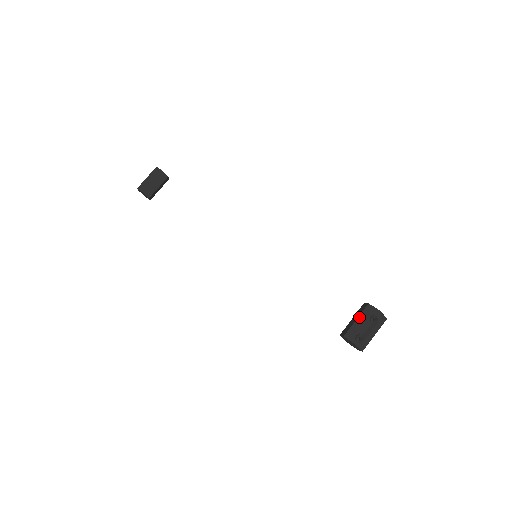
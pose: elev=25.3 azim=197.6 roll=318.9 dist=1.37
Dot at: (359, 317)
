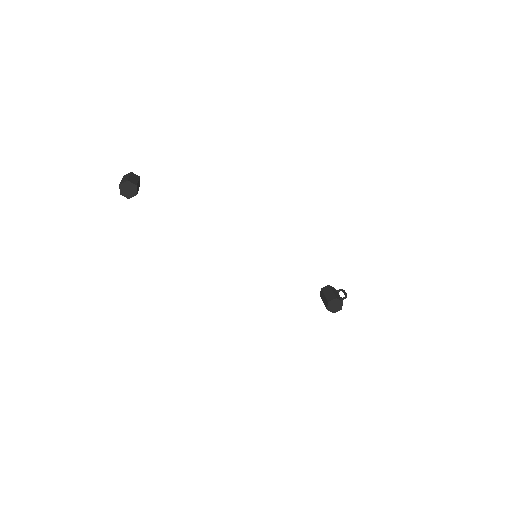
Dot at: (332, 290)
